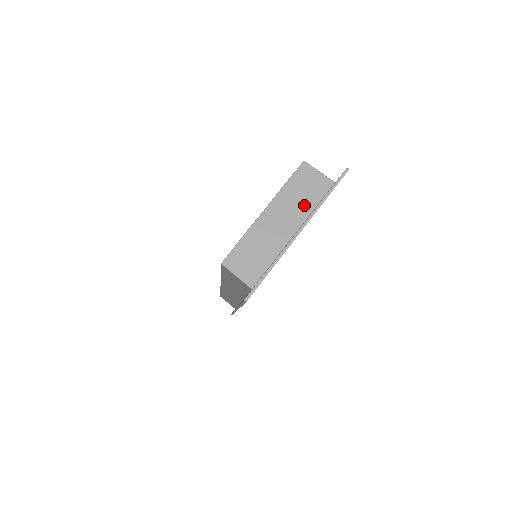
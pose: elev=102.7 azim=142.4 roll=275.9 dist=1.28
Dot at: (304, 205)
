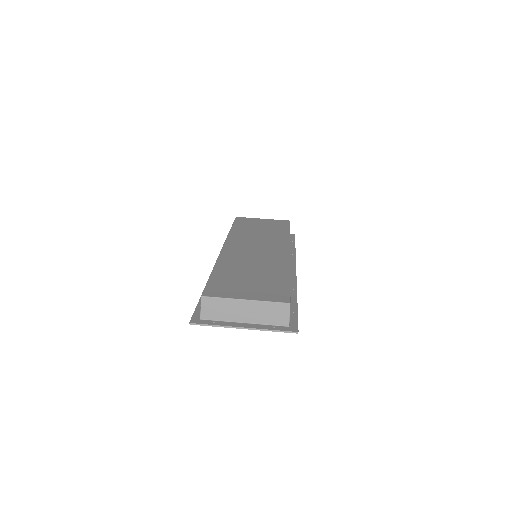
Dot at: (264, 318)
